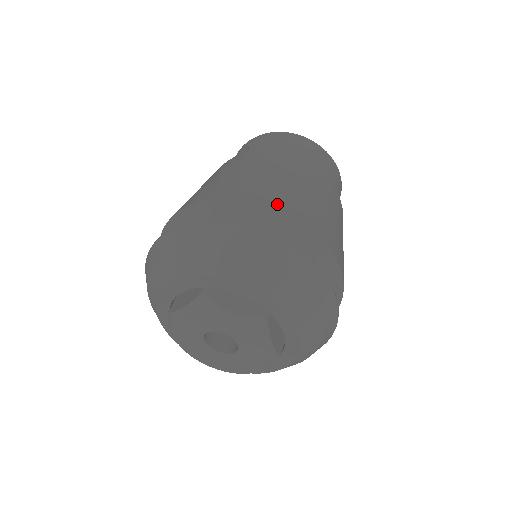
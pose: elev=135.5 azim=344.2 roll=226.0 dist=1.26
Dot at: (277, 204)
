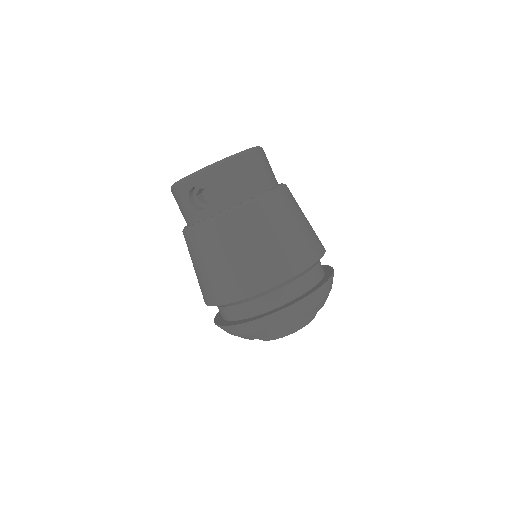
Dot at: (301, 266)
